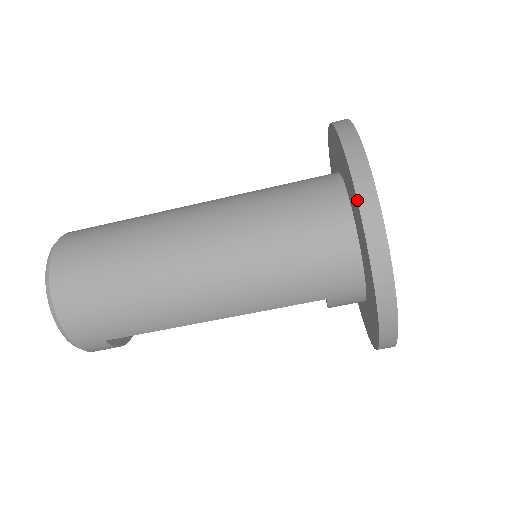
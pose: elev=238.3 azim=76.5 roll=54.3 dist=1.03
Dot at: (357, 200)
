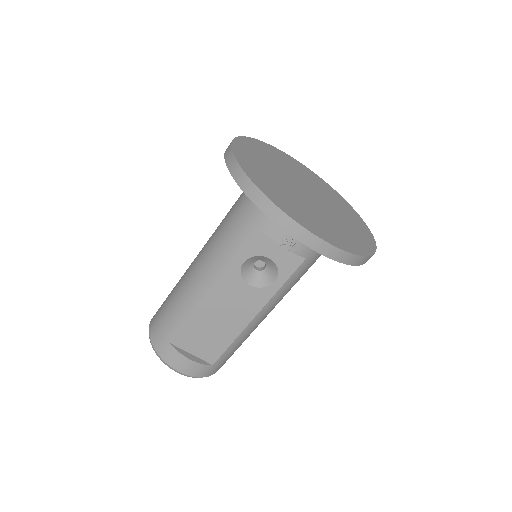
Dot at: occluded
